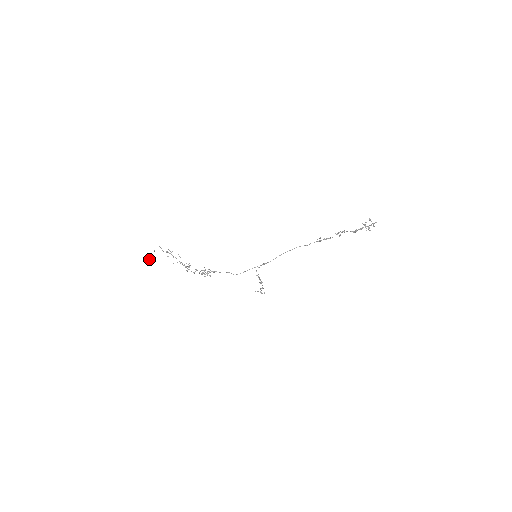
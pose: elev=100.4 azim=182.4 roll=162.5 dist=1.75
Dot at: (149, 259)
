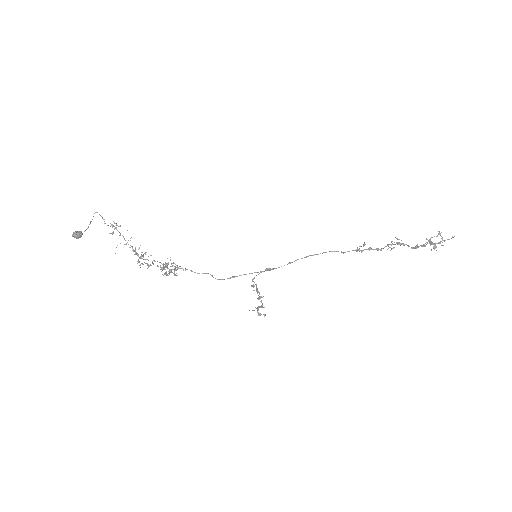
Dot at: occluded
